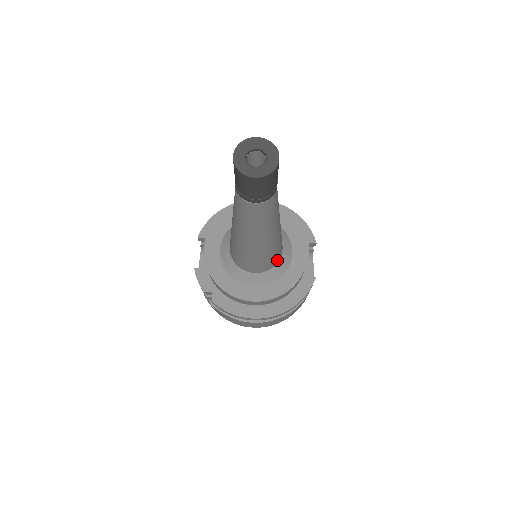
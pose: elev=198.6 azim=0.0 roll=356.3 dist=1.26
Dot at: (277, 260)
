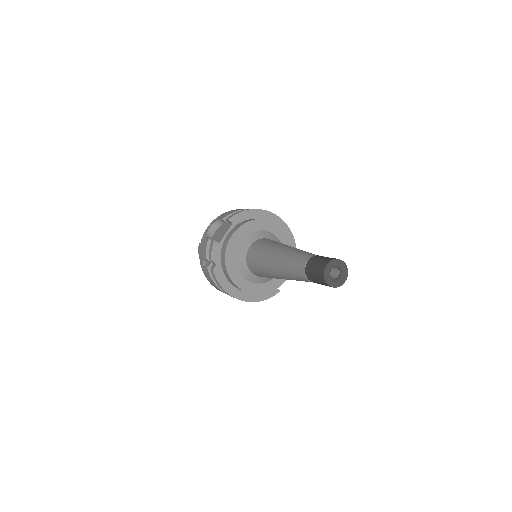
Dot at: occluded
